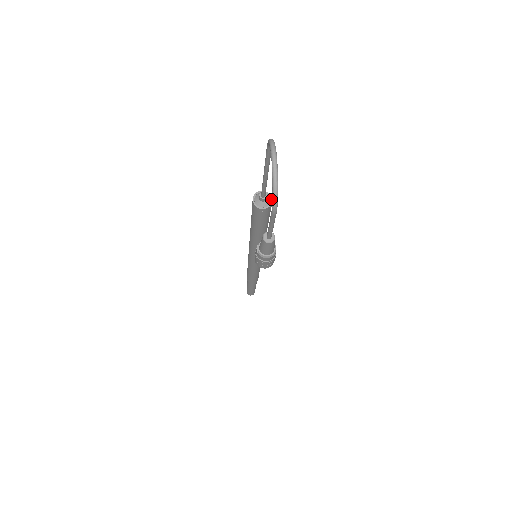
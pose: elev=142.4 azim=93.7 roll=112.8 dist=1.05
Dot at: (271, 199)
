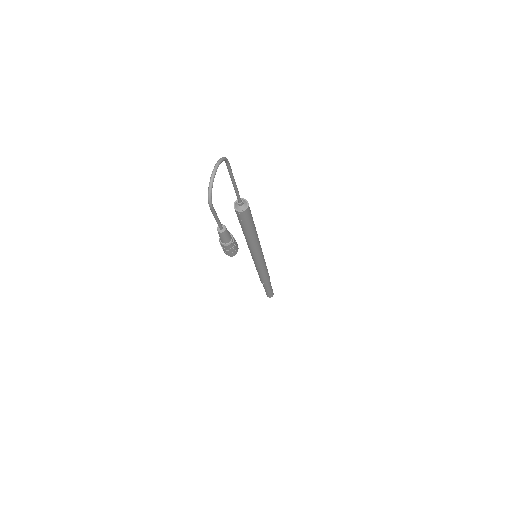
Dot at: (247, 206)
